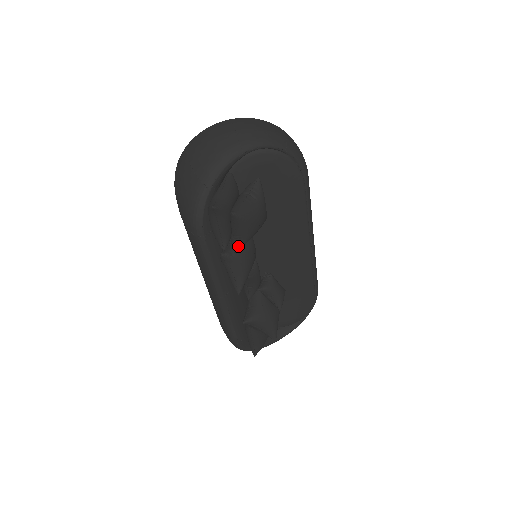
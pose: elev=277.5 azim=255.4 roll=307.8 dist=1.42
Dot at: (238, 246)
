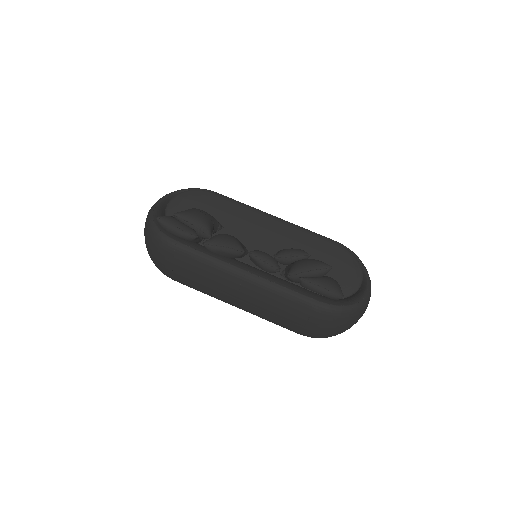
Dot at: (207, 232)
